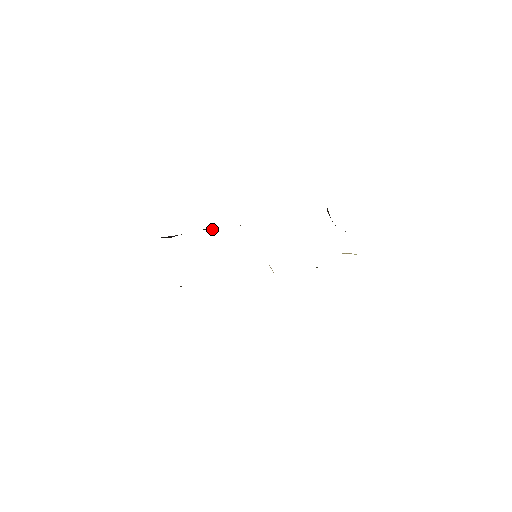
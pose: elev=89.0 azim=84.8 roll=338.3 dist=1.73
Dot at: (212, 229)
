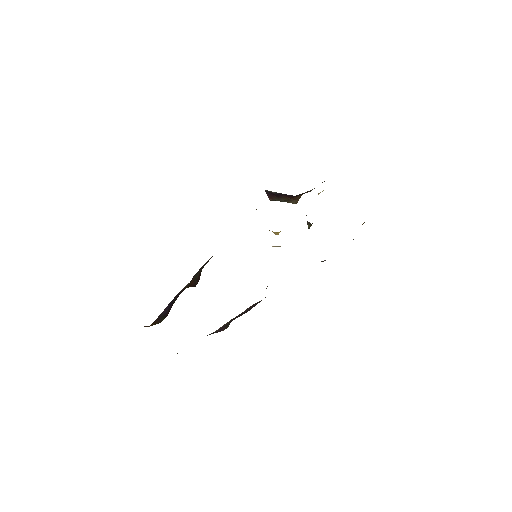
Dot at: (196, 280)
